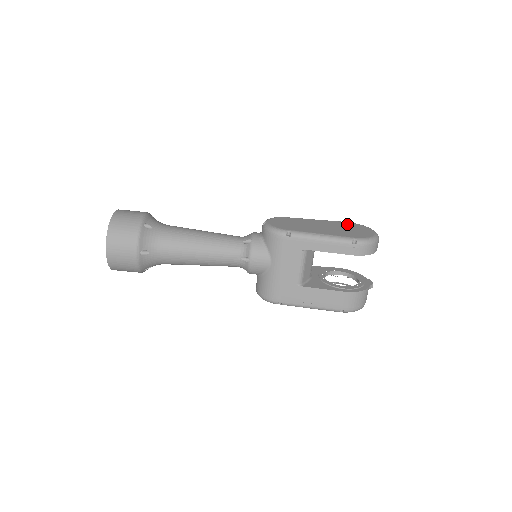
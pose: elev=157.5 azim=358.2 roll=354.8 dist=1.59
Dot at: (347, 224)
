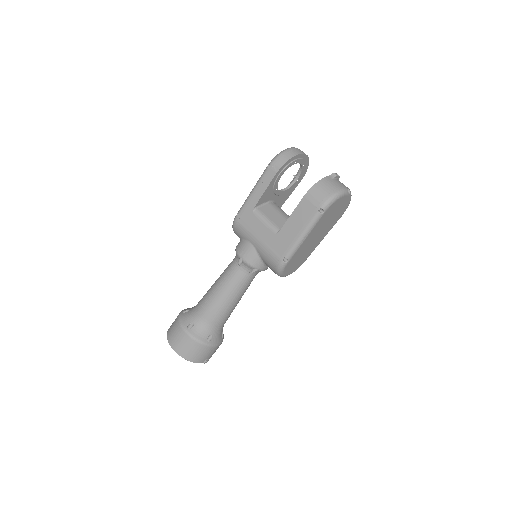
Dot at: occluded
